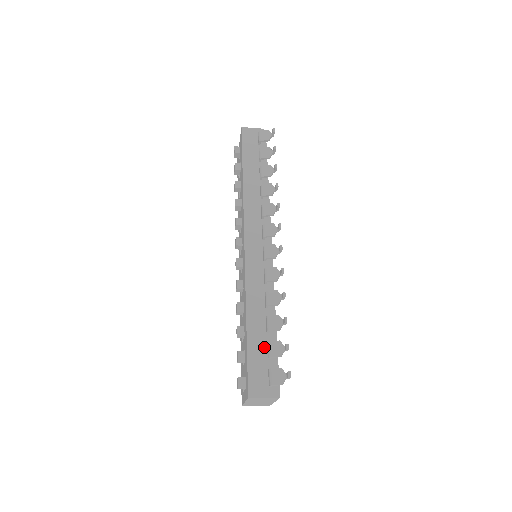
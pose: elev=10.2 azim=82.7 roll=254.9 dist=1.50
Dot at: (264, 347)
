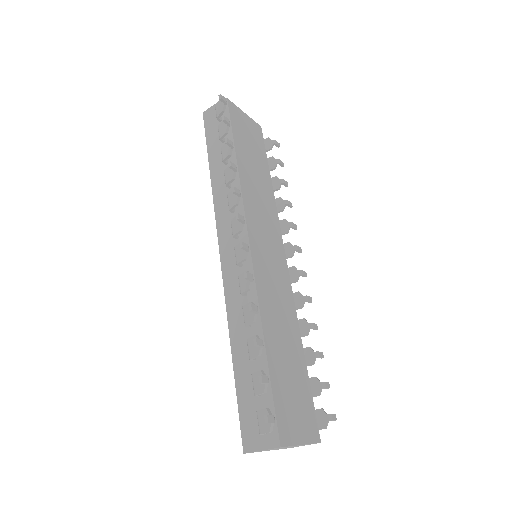
Dot at: occluded
